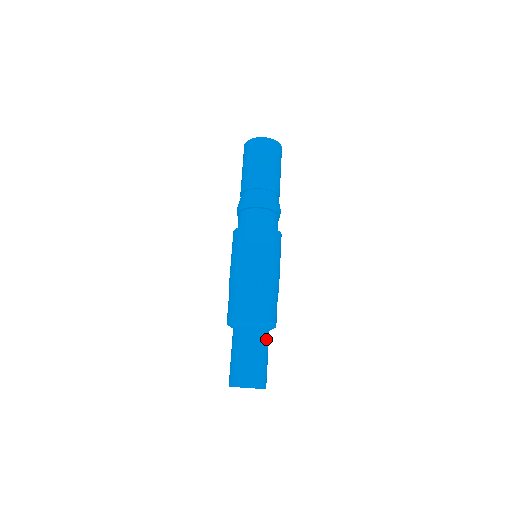
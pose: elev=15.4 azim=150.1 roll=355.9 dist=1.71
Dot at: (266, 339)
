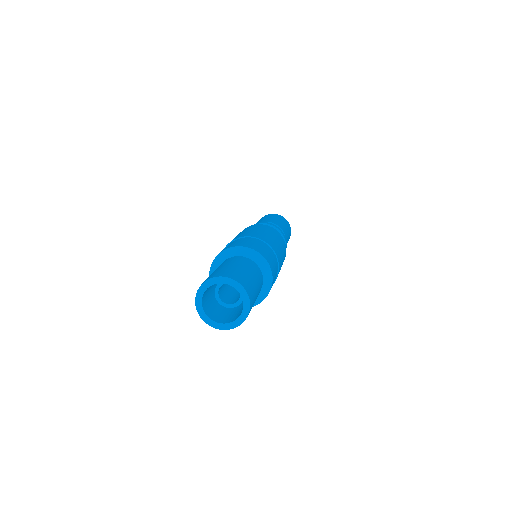
Dot at: (257, 272)
